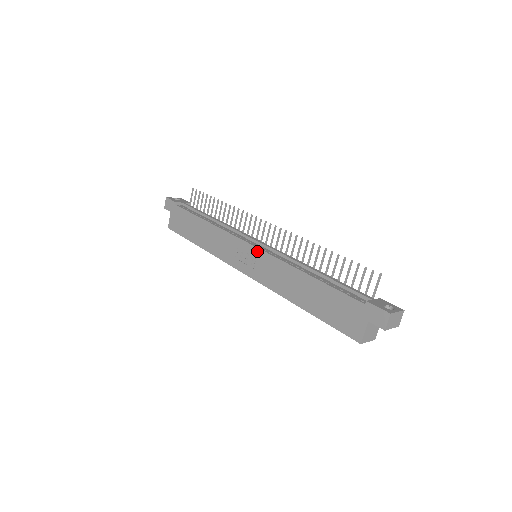
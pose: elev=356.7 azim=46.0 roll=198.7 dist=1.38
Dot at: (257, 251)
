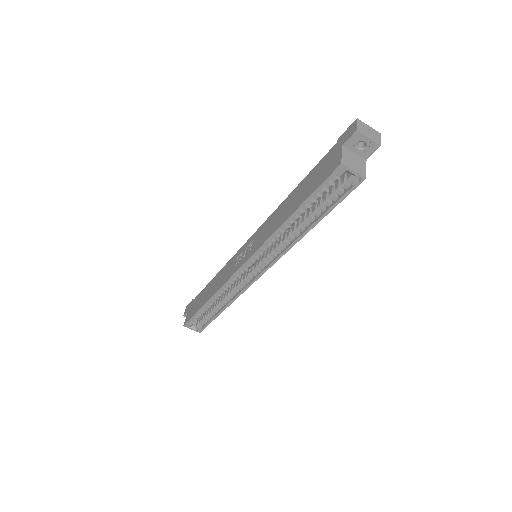
Dot at: (252, 236)
